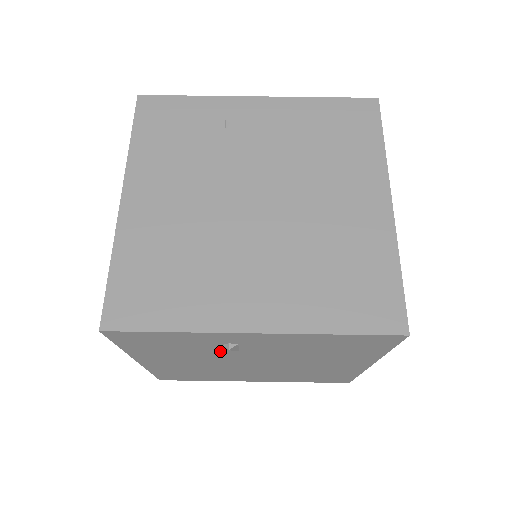
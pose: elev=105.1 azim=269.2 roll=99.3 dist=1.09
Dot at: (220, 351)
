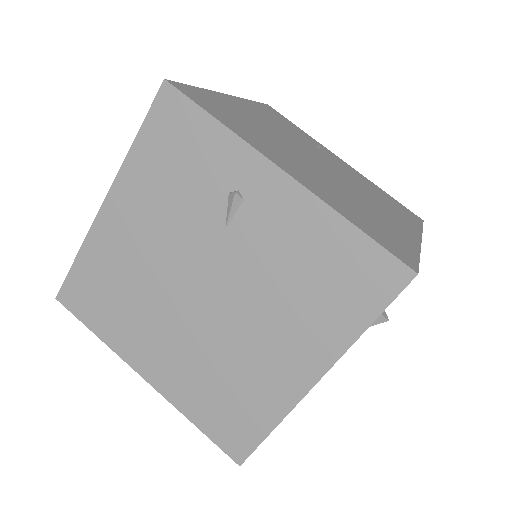
Dot at: (209, 216)
